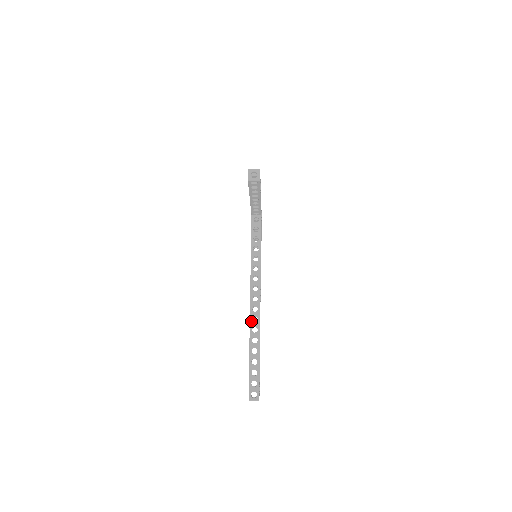
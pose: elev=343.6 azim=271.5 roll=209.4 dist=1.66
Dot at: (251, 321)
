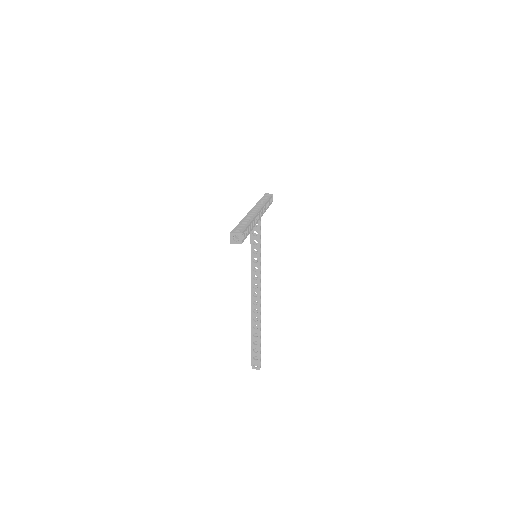
Dot at: (252, 313)
